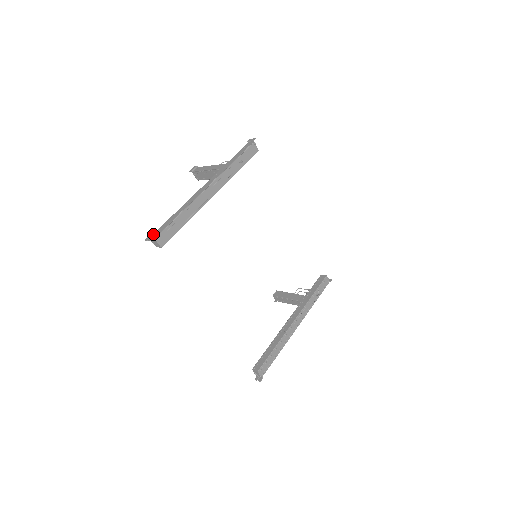
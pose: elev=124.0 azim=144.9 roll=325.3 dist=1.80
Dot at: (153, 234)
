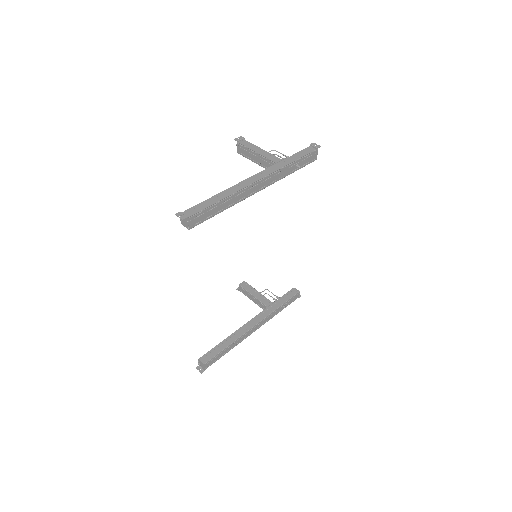
Dot at: (186, 211)
